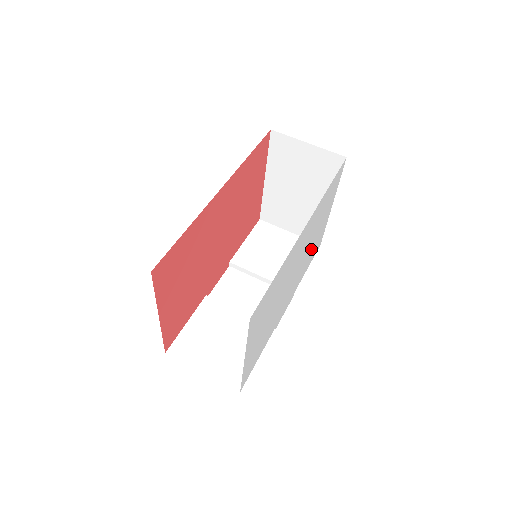
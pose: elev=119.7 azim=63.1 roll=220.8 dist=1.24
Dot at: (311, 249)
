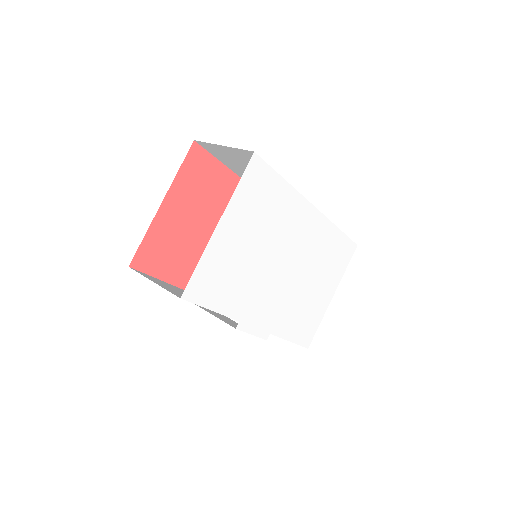
Dot at: (303, 302)
